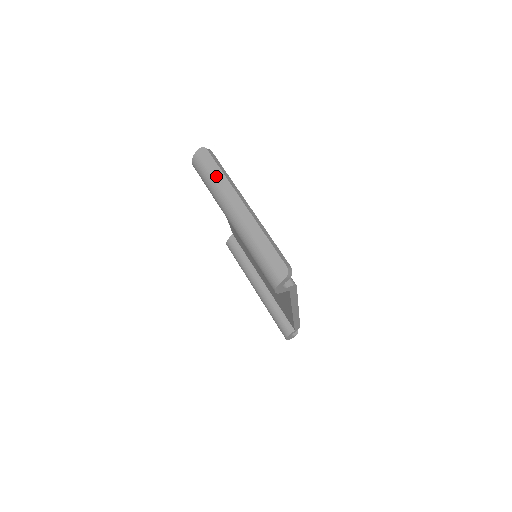
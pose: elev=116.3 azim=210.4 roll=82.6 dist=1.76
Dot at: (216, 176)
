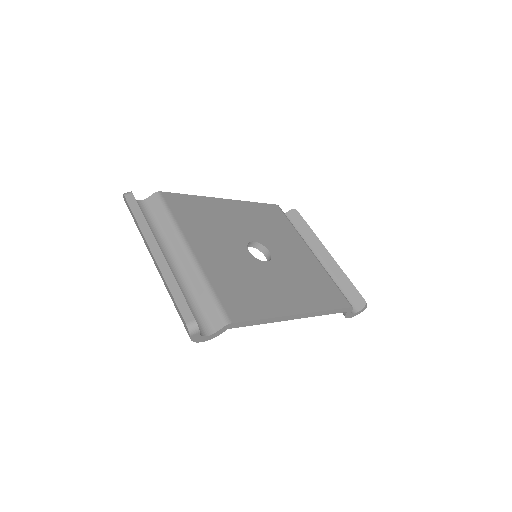
Dot at: (136, 224)
